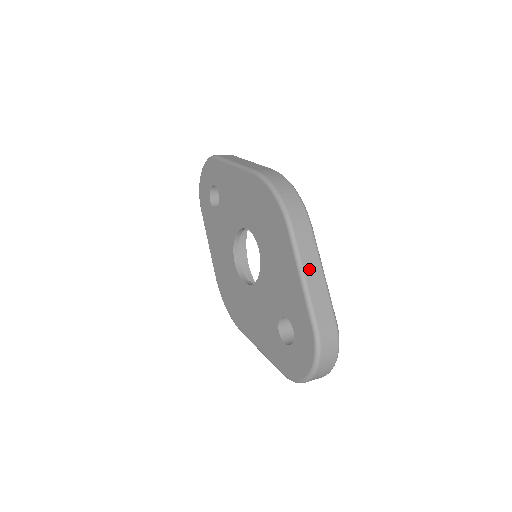
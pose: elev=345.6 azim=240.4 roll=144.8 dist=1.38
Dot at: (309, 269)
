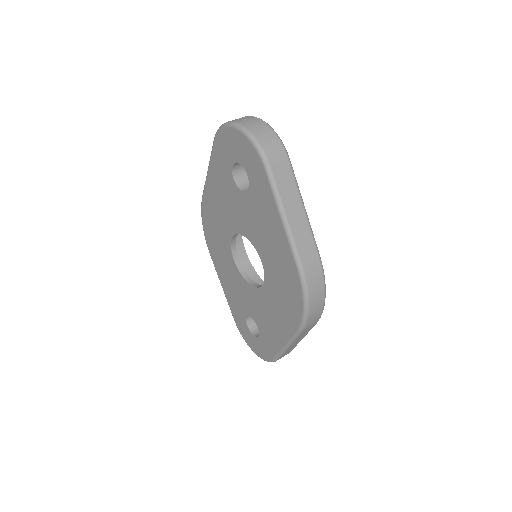
Dot at: (294, 343)
